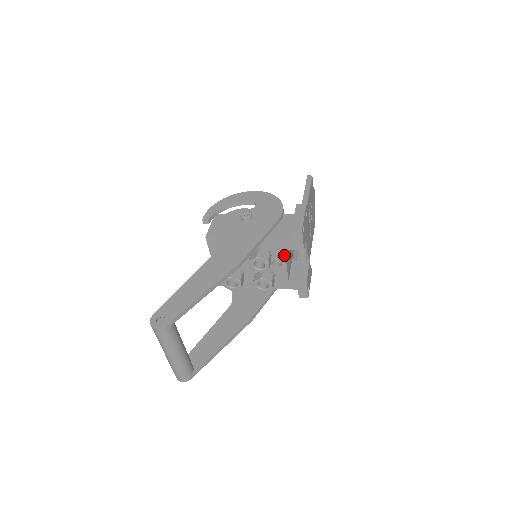
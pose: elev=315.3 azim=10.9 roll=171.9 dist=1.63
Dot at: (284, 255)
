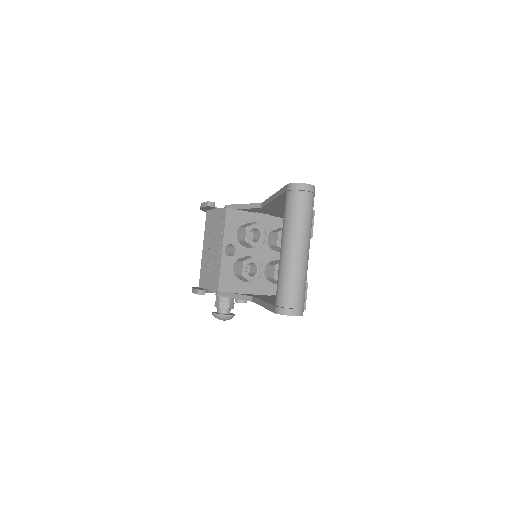
Dot at: occluded
